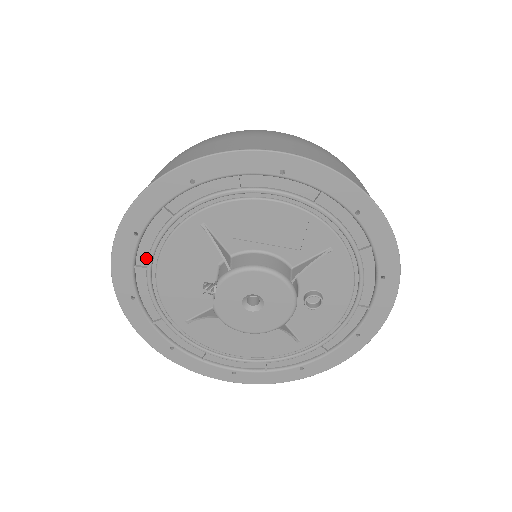
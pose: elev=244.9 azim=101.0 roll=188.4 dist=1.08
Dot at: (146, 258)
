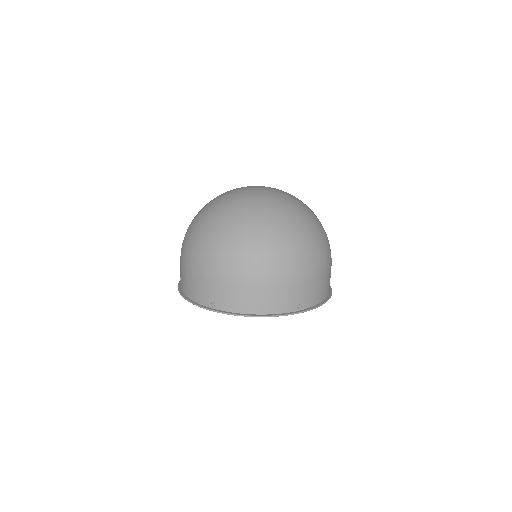
Dot at: occluded
